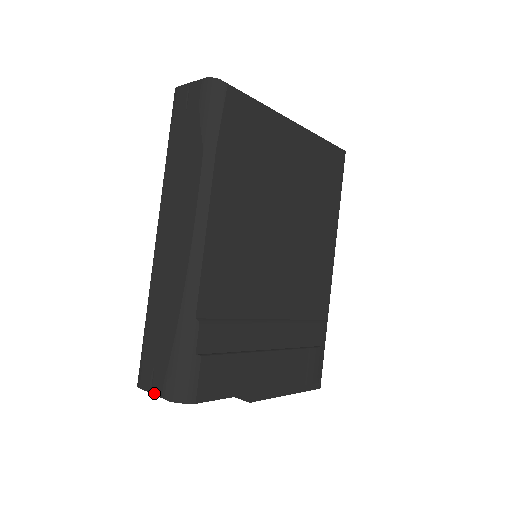
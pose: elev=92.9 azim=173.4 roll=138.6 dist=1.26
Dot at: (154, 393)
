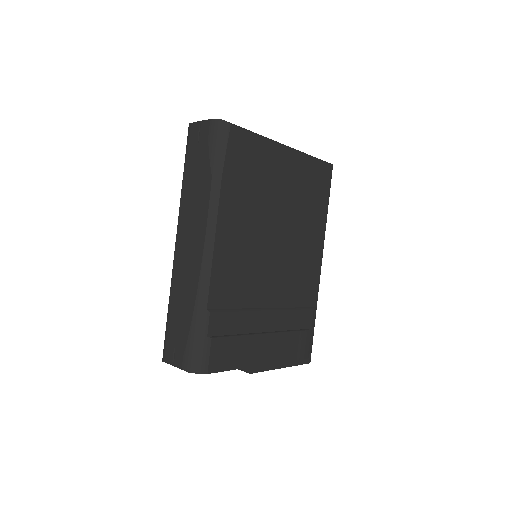
Dot at: (176, 366)
